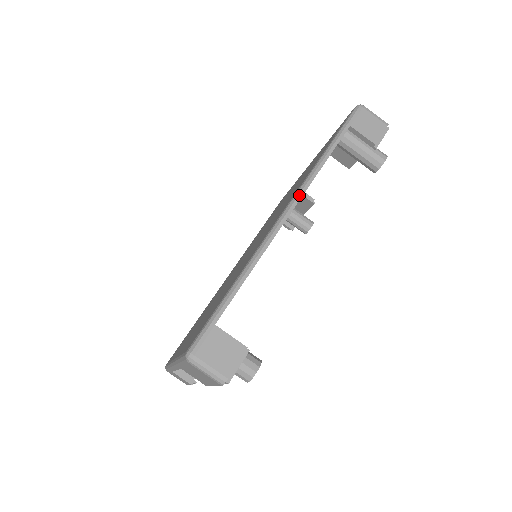
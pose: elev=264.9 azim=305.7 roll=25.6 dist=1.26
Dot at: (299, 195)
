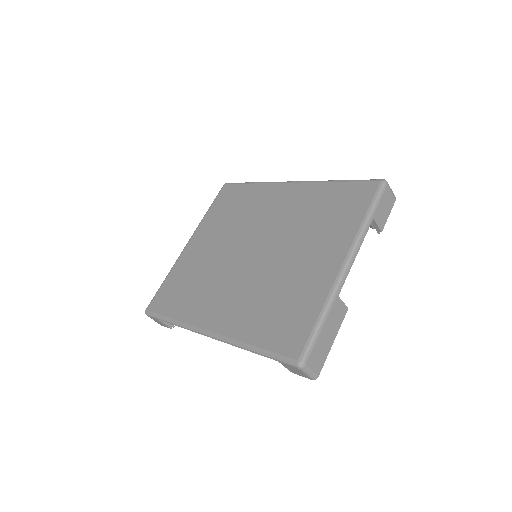
Dot at: (219, 340)
